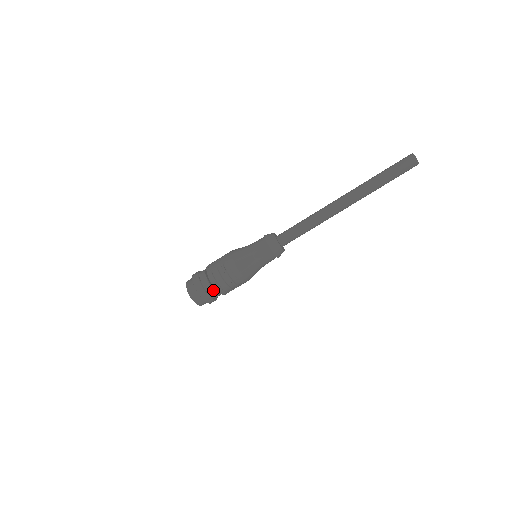
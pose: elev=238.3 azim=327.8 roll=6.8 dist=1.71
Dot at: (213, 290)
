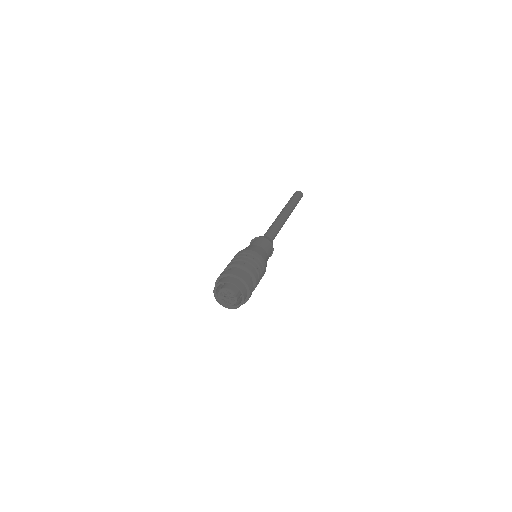
Dot at: (242, 271)
